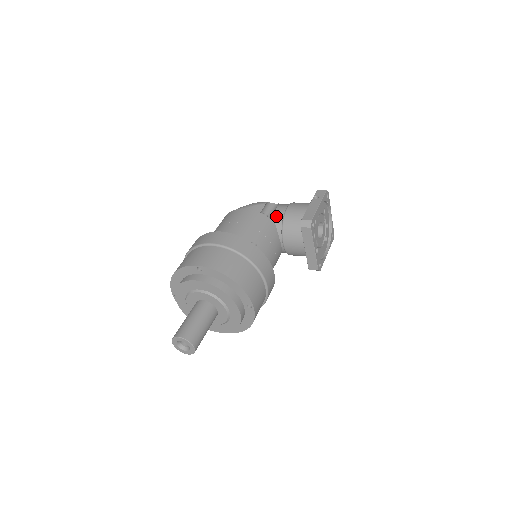
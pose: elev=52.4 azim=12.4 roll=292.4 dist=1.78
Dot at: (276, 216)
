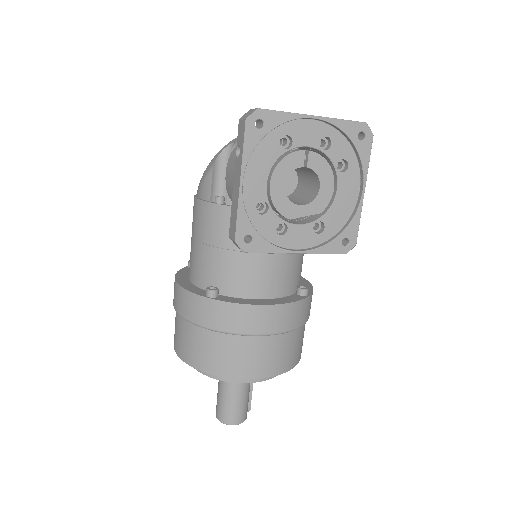
Dot at: (229, 195)
